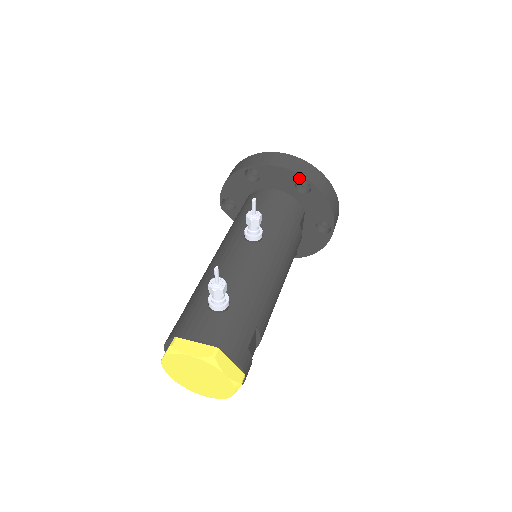
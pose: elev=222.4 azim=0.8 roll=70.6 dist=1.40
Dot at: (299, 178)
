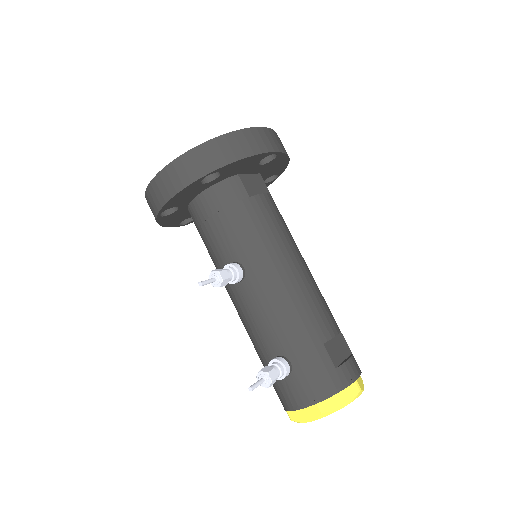
Dot at: (198, 182)
